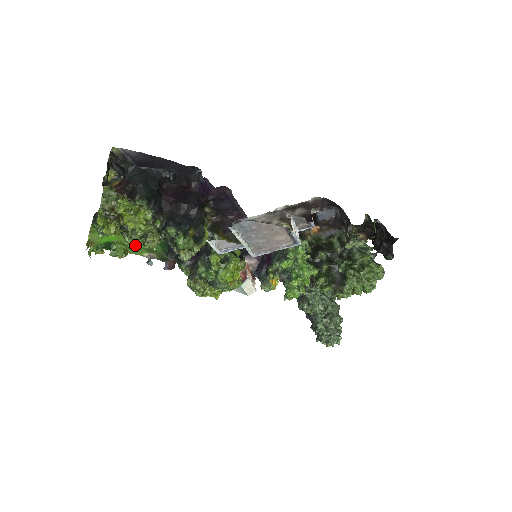
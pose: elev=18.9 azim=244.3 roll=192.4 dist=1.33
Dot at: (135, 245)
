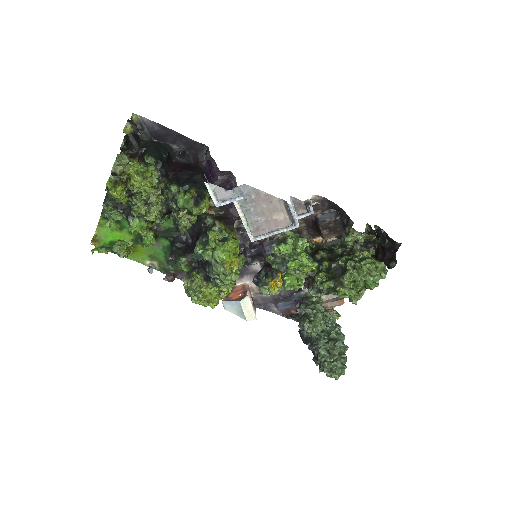
Dot at: (139, 248)
